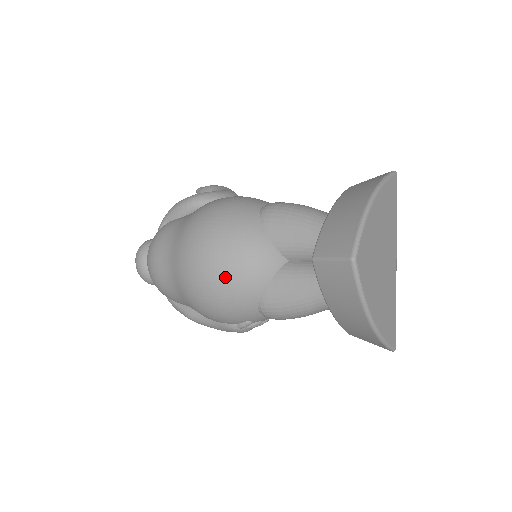
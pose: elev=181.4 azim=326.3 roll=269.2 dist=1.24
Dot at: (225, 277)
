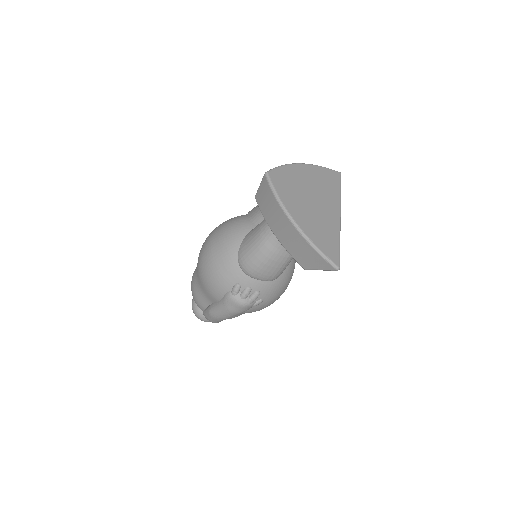
Dot at: (216, 243)
